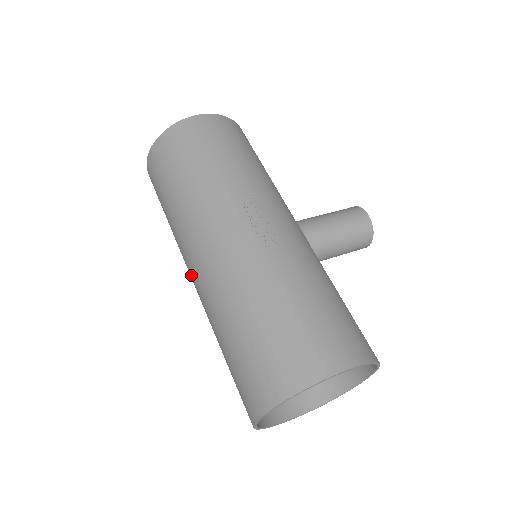
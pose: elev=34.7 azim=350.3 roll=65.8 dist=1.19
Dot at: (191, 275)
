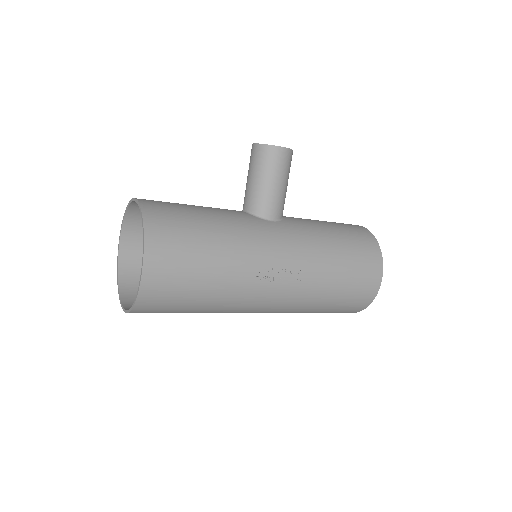
Dot at: occluded
